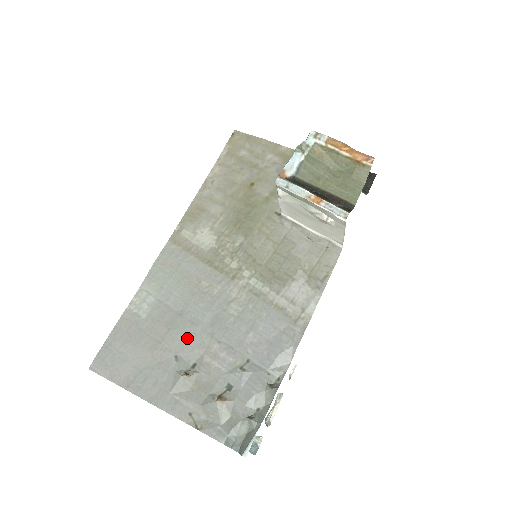
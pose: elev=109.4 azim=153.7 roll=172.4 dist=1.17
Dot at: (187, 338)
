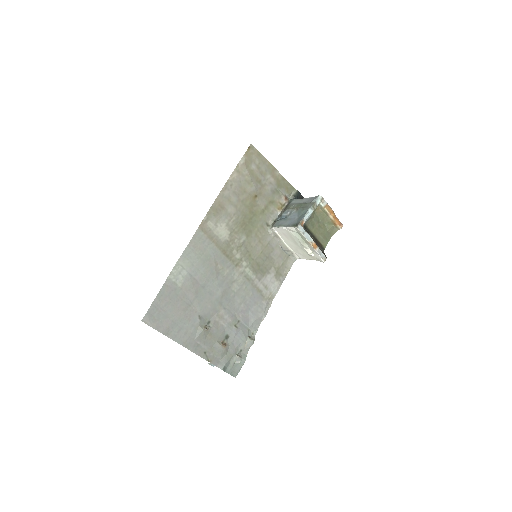
Dot at: (207, 304)
